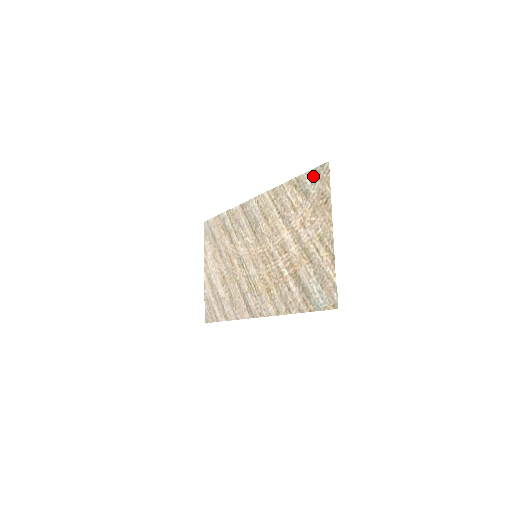
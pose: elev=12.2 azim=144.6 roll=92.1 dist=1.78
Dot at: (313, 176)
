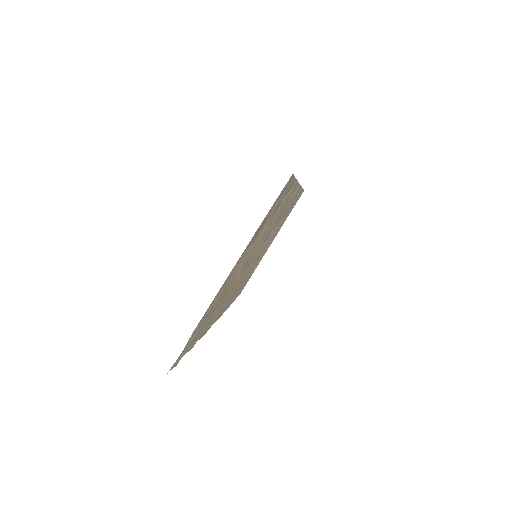
Dot at: (287, 187)
